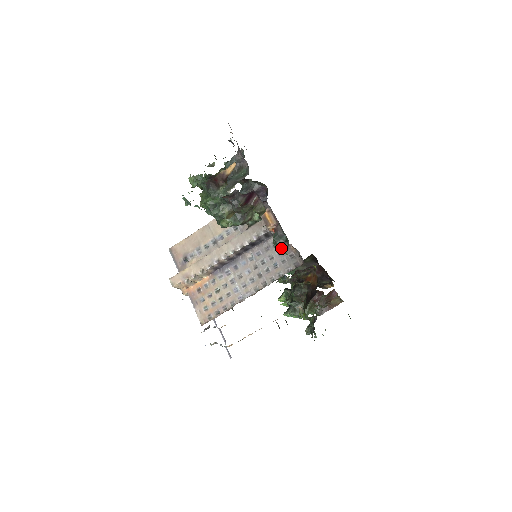
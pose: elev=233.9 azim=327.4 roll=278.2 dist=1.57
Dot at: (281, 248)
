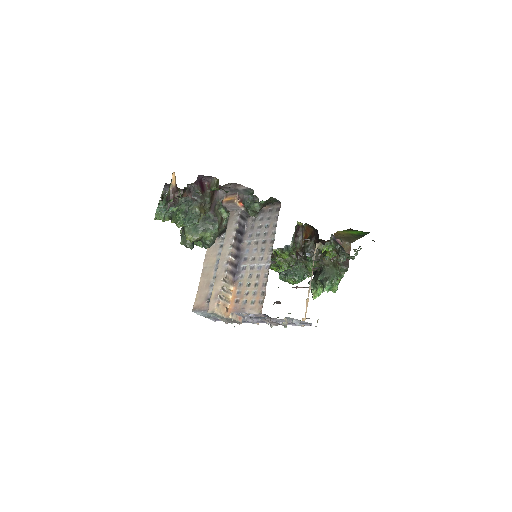
Dot at: (256, 206)
